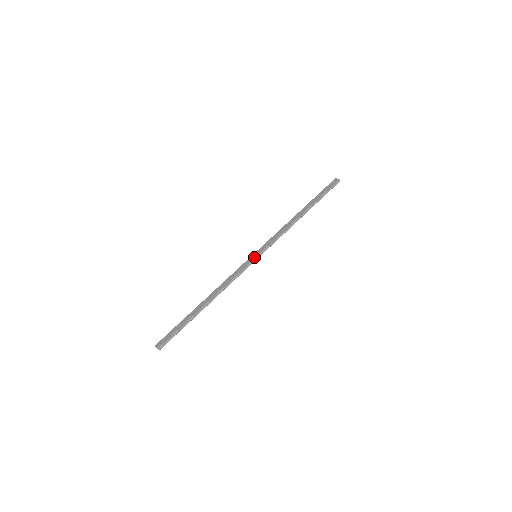
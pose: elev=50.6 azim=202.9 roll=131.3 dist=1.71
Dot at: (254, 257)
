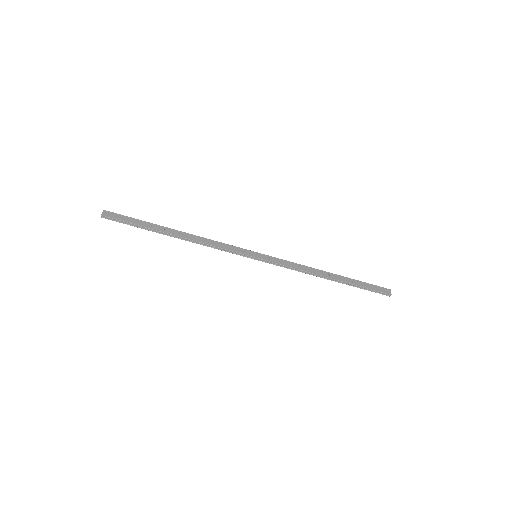
Dot at: (253, 255)
